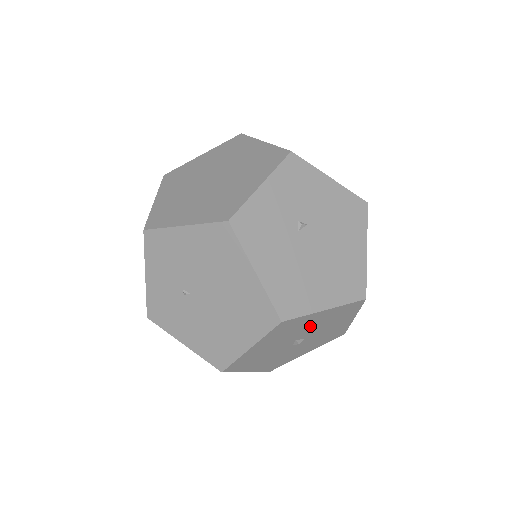
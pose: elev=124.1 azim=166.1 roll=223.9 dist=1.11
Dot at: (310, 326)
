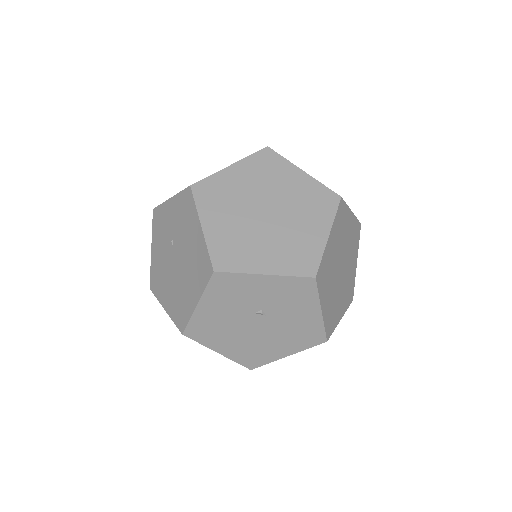
Dot at: occluded
